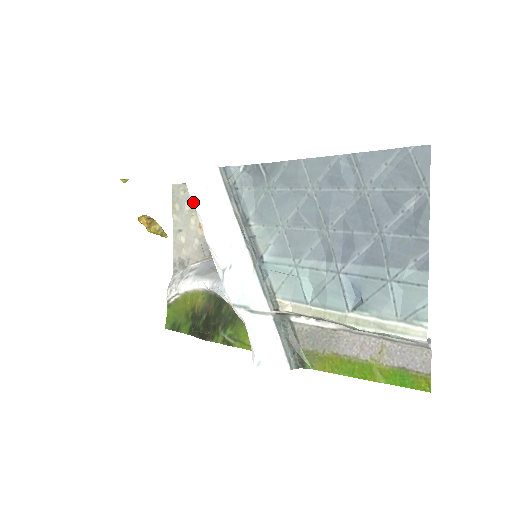
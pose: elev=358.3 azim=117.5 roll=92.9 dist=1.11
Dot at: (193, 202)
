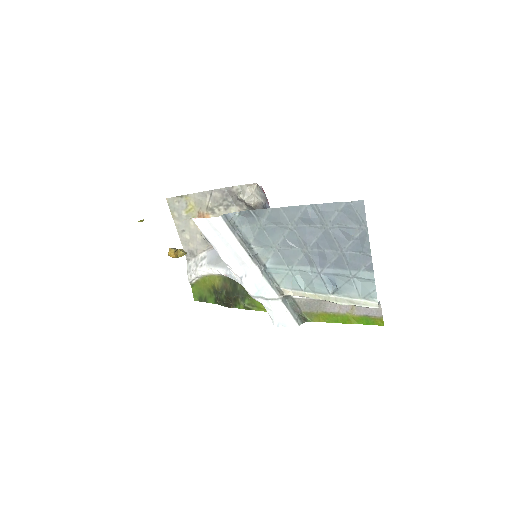
Dot at: (207, 238)
